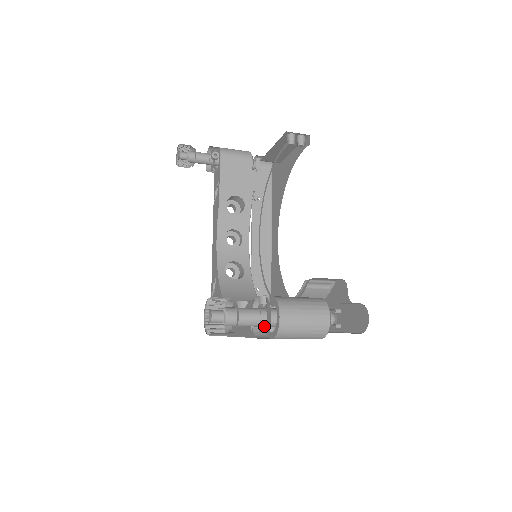
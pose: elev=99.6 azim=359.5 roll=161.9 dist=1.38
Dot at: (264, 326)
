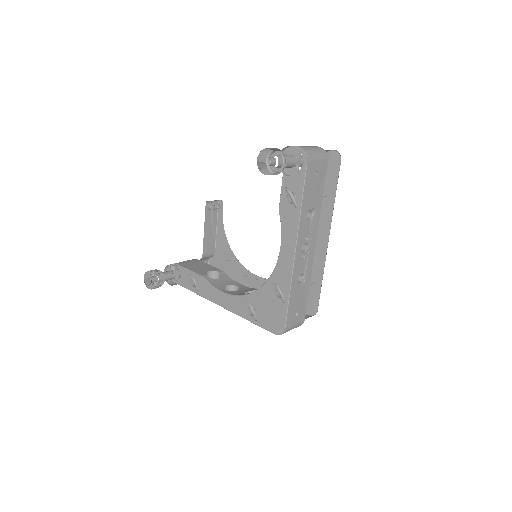
Dot at: (296, 161)
